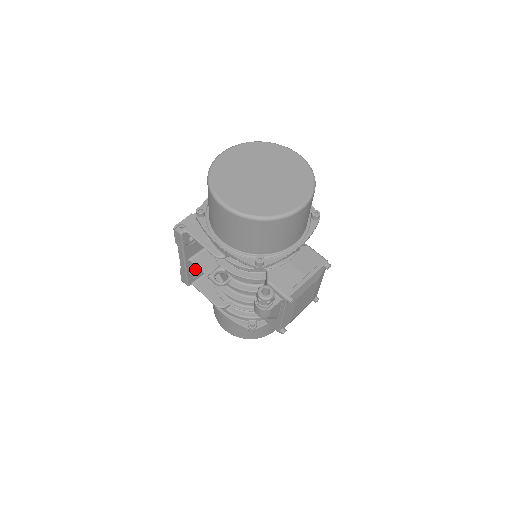
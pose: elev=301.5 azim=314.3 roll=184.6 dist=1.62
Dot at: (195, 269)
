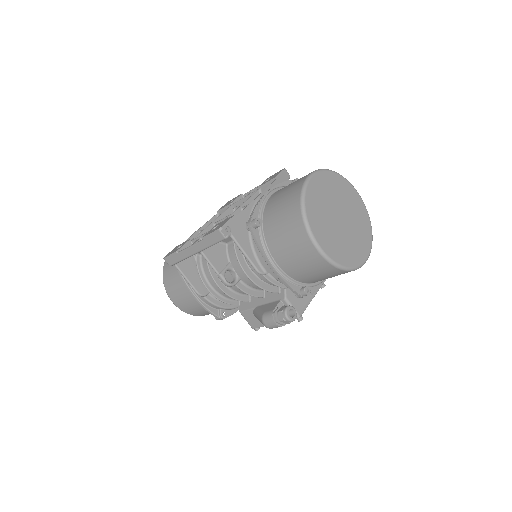
Dot at: occluded
